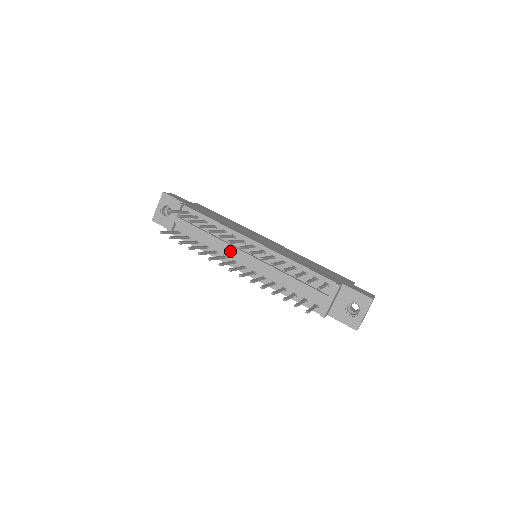
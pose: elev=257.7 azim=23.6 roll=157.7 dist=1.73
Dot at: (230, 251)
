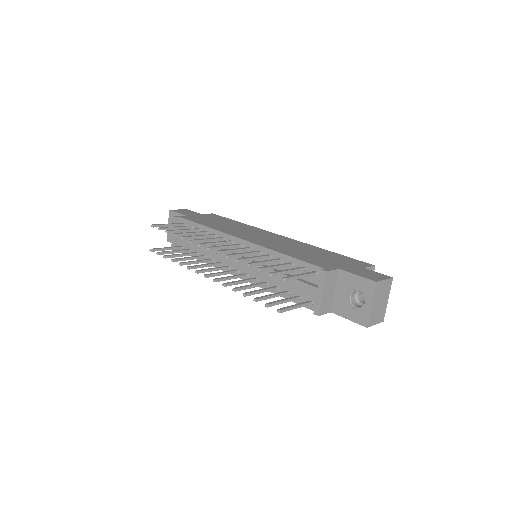
Dot at: occluded
